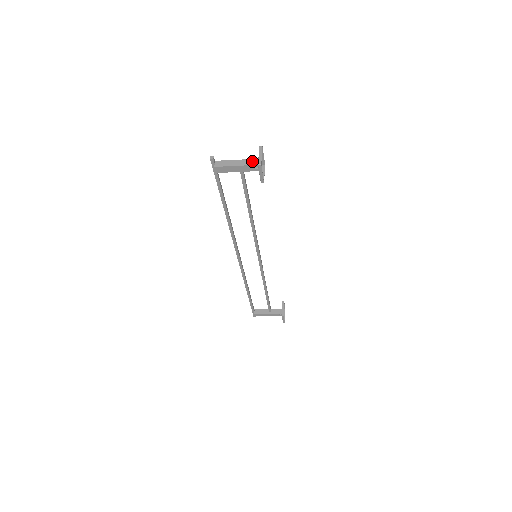
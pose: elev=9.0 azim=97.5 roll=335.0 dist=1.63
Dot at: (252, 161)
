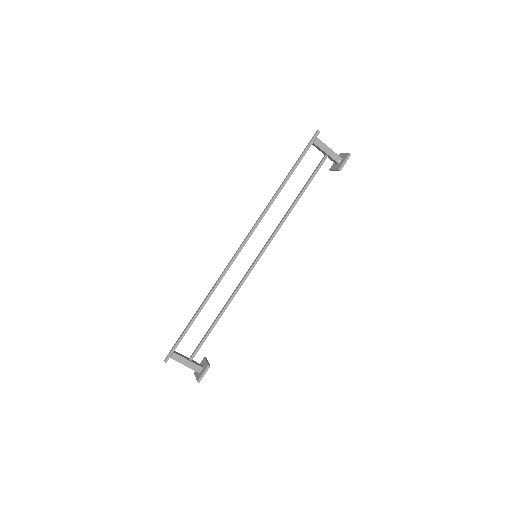
Dot at: (337, 155)
